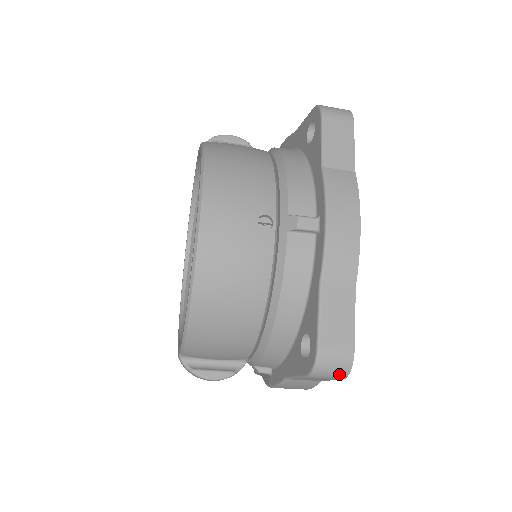
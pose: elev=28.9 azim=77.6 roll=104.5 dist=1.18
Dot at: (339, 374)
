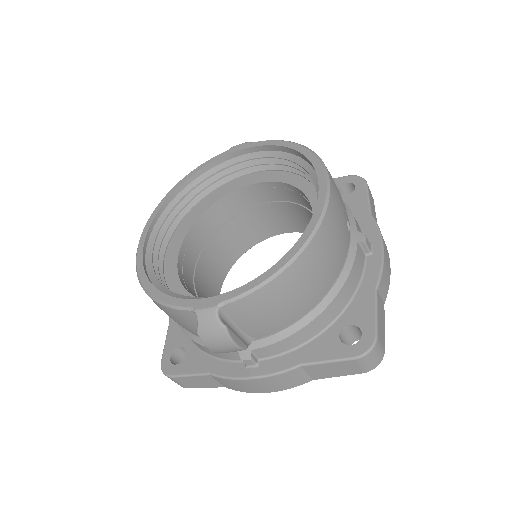
Dot at: (372, 365)
